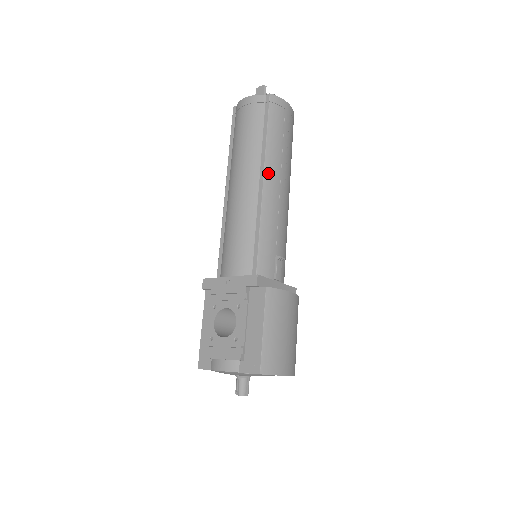
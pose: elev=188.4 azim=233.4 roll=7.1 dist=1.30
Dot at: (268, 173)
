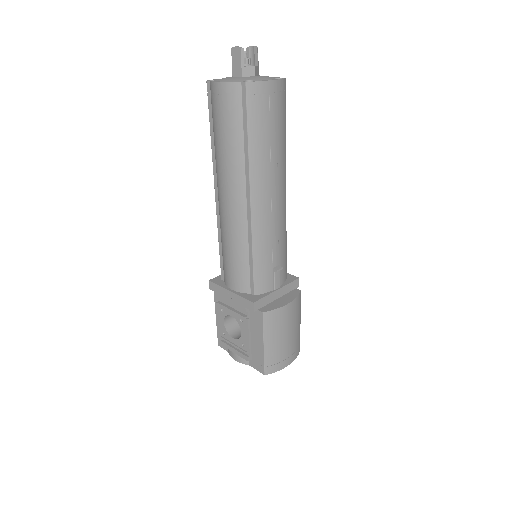
Dot at: (255, 190)
